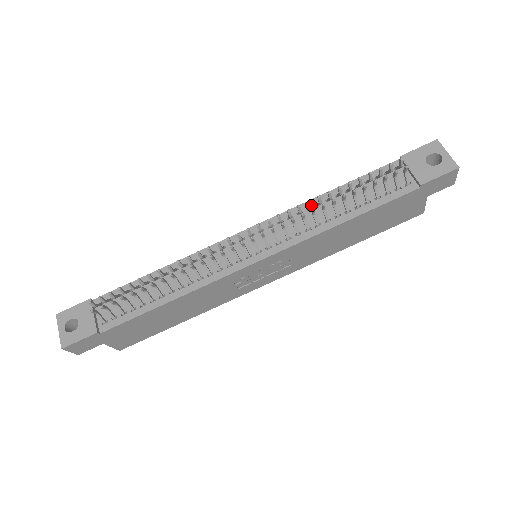
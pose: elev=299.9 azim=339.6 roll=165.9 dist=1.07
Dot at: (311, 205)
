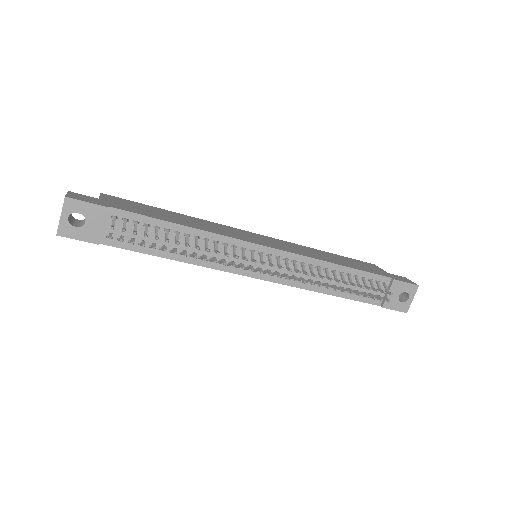
Dot at: (323, 278)
